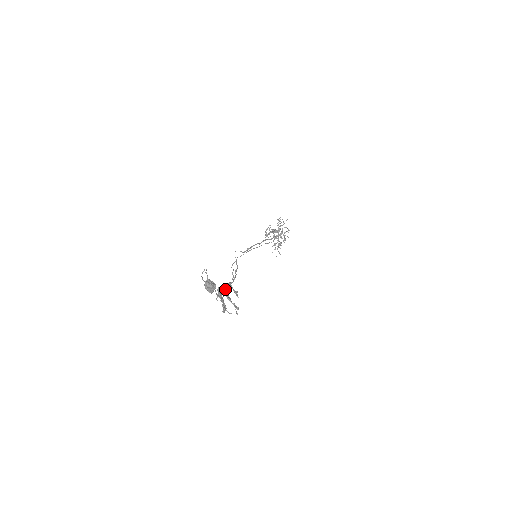
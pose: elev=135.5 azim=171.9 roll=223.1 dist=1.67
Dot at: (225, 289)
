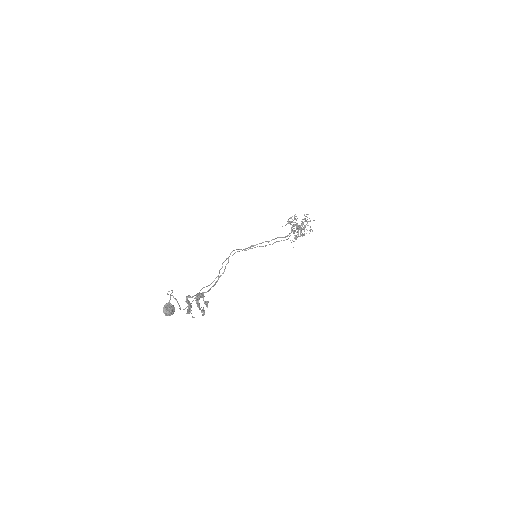
Dot at: (197, 296)
